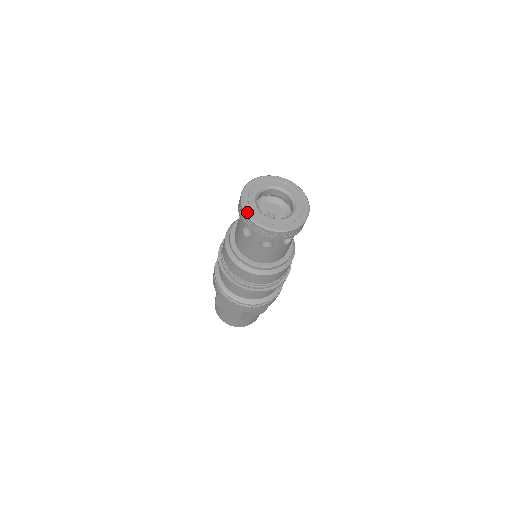
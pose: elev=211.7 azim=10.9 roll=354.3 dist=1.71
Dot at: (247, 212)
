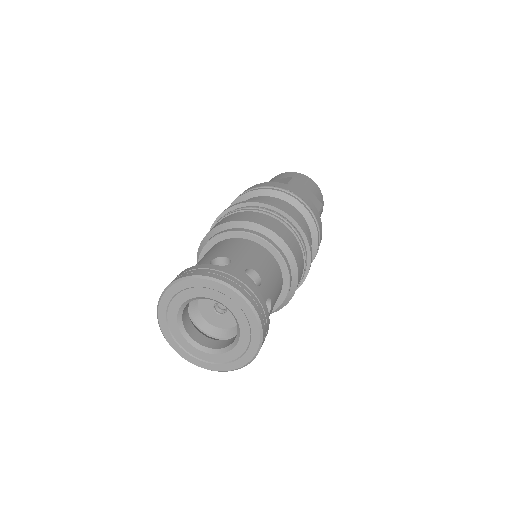
Dot at: occluded
